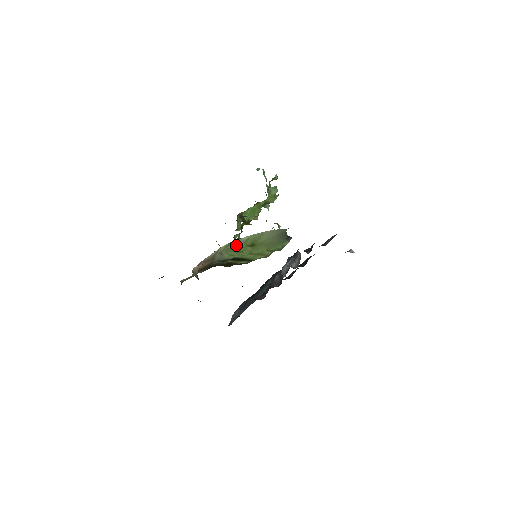
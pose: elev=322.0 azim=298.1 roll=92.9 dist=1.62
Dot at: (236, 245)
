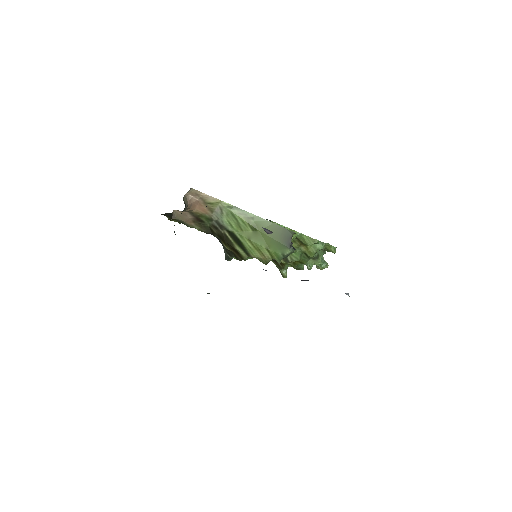
Dot at: (239, 214)
